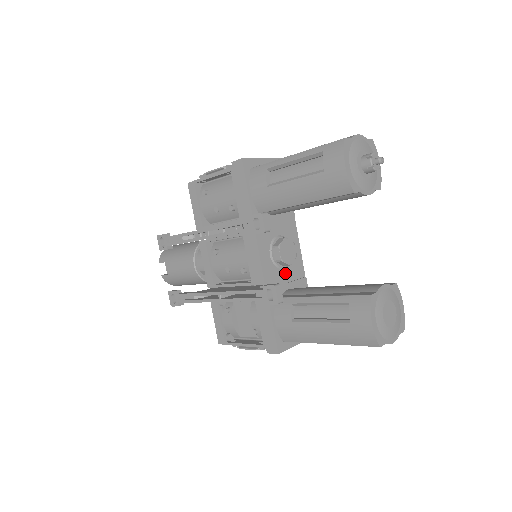
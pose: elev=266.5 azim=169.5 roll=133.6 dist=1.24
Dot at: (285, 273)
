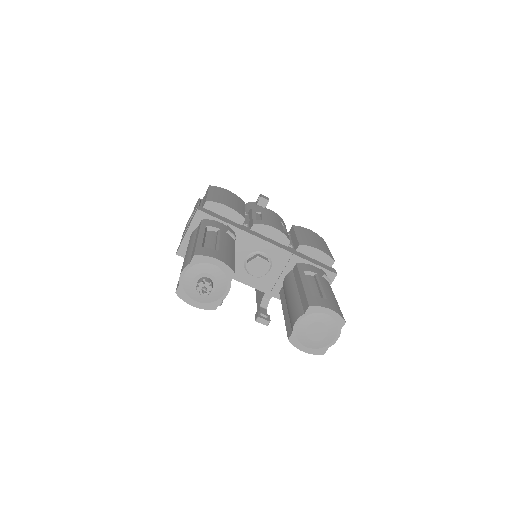
Dot at: (274, 271)
